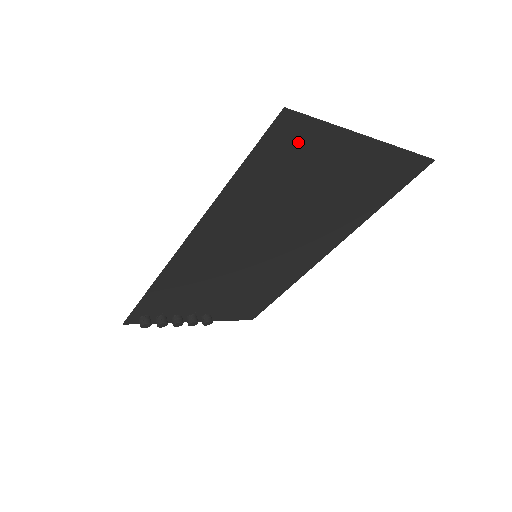
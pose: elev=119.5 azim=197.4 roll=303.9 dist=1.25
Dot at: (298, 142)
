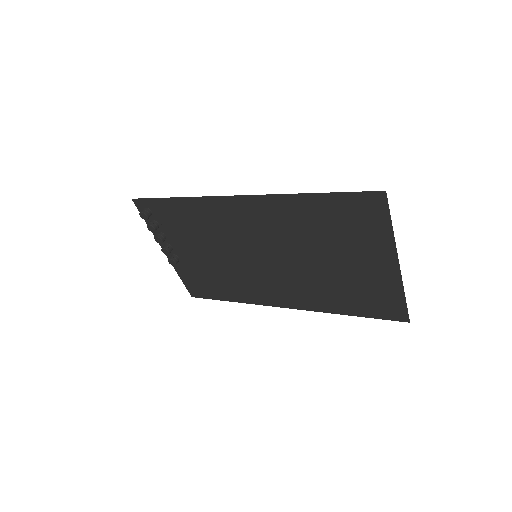
Dot at: (367, 218)
